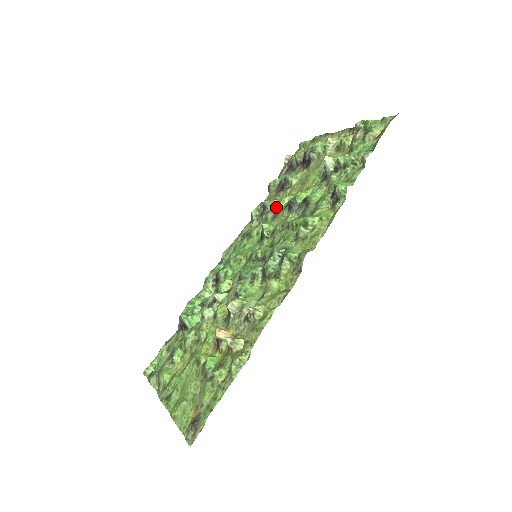
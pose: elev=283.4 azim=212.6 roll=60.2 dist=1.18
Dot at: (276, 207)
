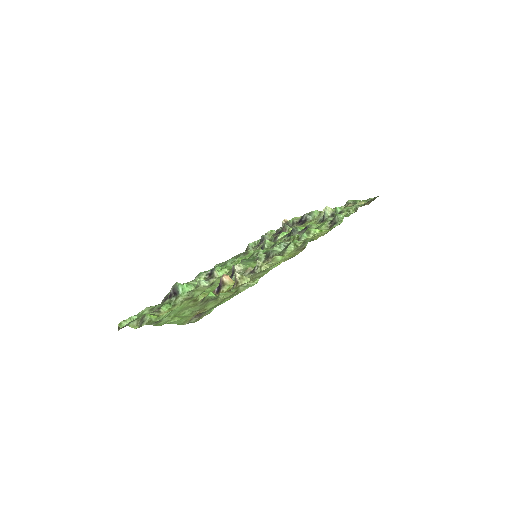
Dot at: (275, 237)
